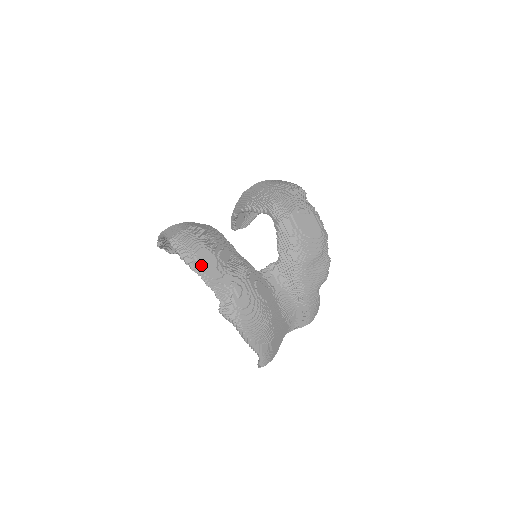
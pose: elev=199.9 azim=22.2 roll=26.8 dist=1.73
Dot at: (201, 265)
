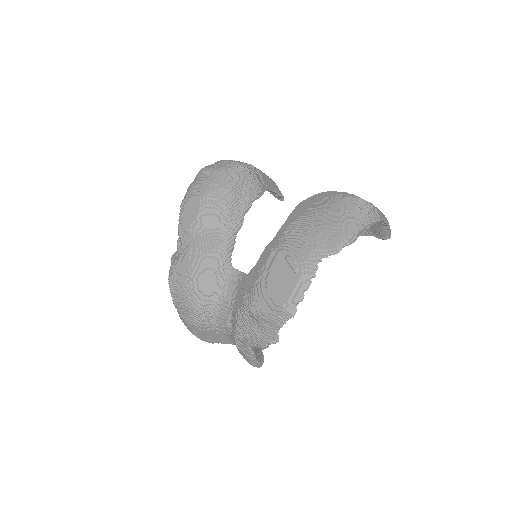
Dot at: (185, 209)
